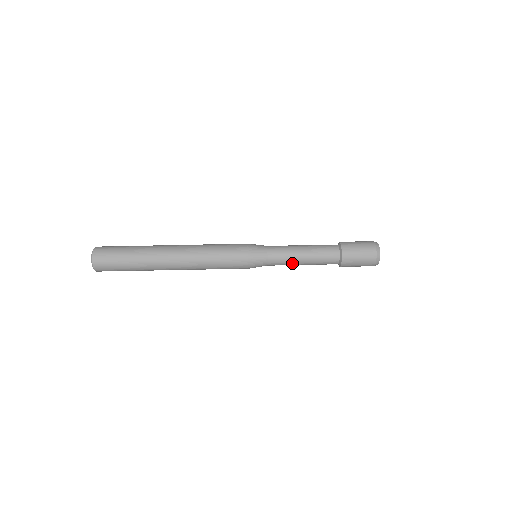
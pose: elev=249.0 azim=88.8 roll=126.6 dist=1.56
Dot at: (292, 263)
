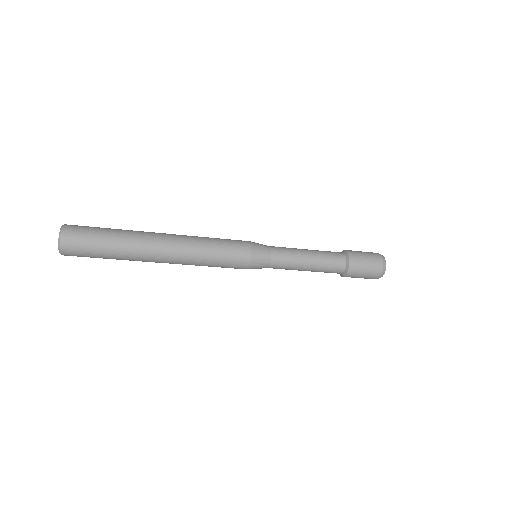
Dot at: occluded
